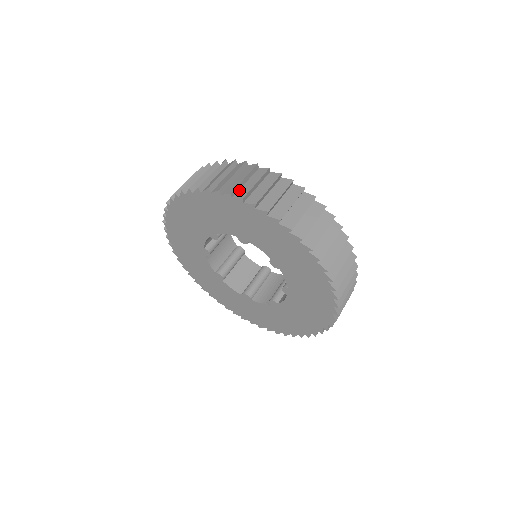
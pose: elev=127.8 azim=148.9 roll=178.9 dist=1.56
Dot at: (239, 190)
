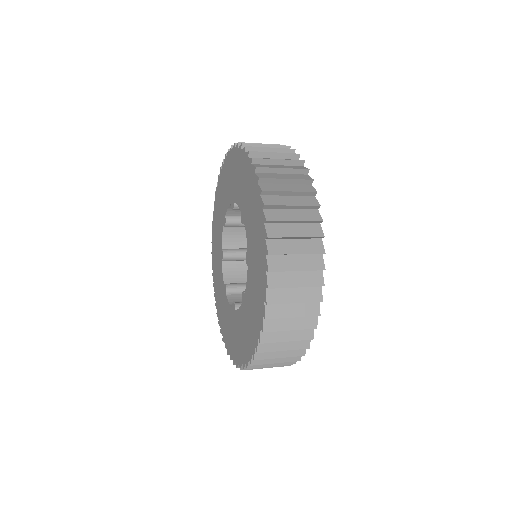
Dot at: (265, 164)
